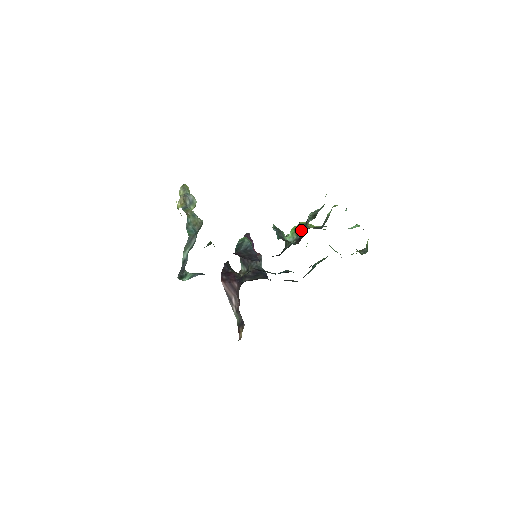
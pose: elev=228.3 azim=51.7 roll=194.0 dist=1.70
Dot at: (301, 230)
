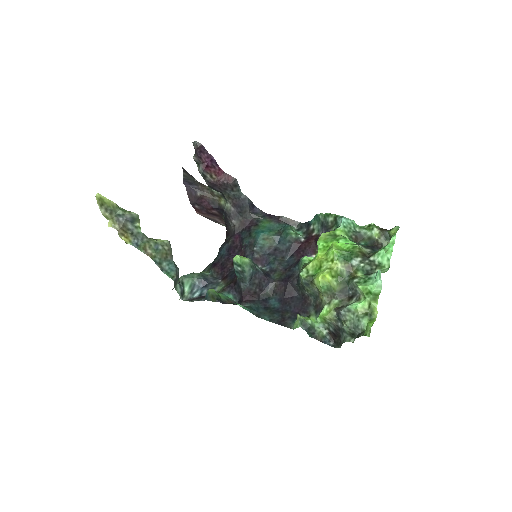
Dot at: (334, 326)
